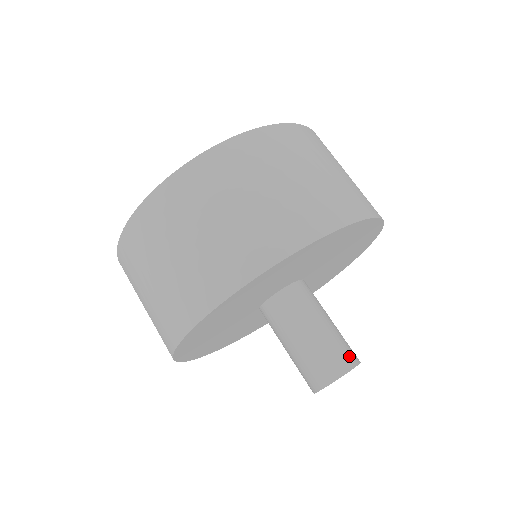
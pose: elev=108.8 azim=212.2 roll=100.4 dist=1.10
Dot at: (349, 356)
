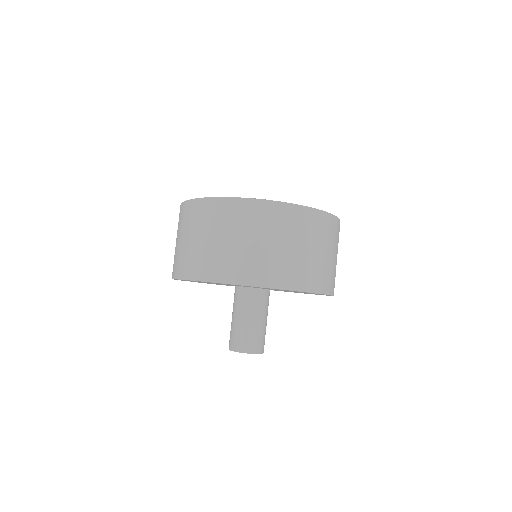
Dot at: (241, 345)
